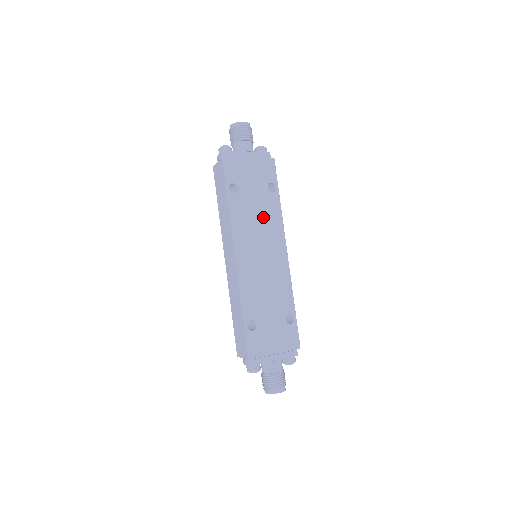
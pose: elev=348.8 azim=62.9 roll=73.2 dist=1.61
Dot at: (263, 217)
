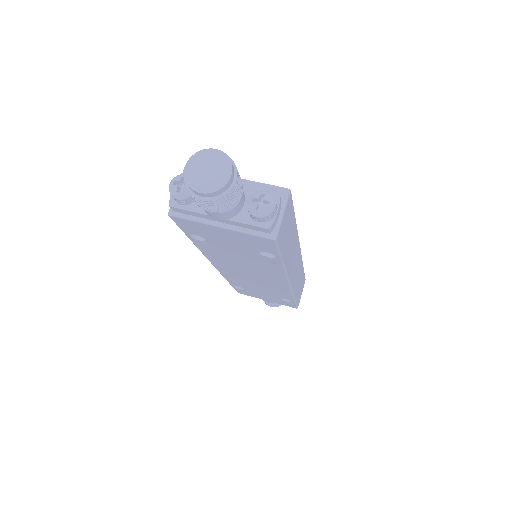
Dot at: (251, 263)
